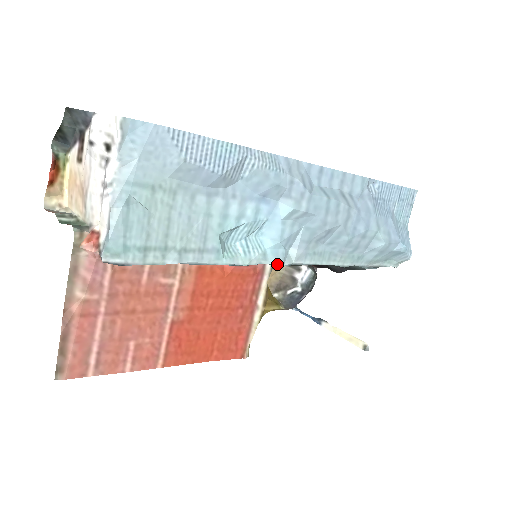
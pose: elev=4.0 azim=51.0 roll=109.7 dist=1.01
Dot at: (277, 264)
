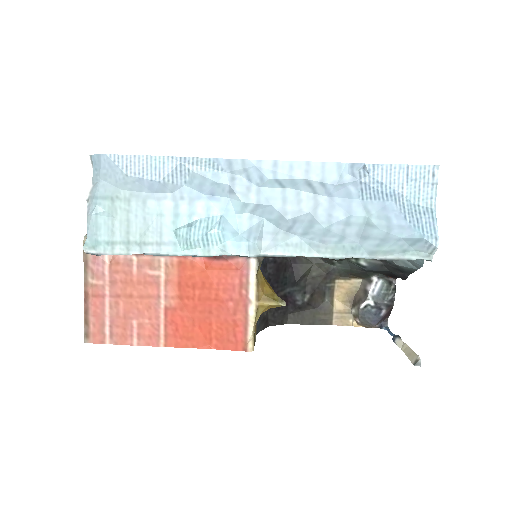
Dot at: (240, 255)
